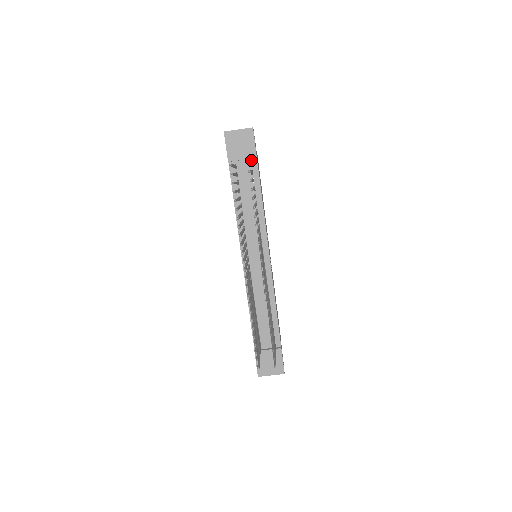
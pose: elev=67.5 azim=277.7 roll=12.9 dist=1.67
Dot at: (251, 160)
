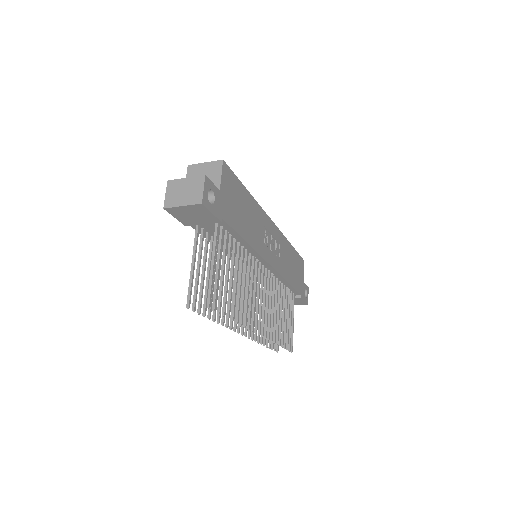
Dot at: occluded
